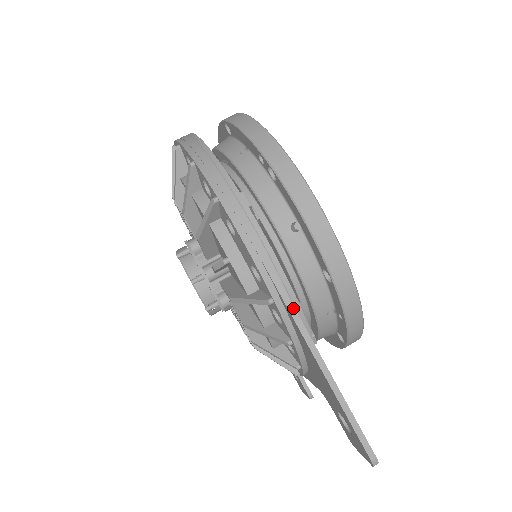
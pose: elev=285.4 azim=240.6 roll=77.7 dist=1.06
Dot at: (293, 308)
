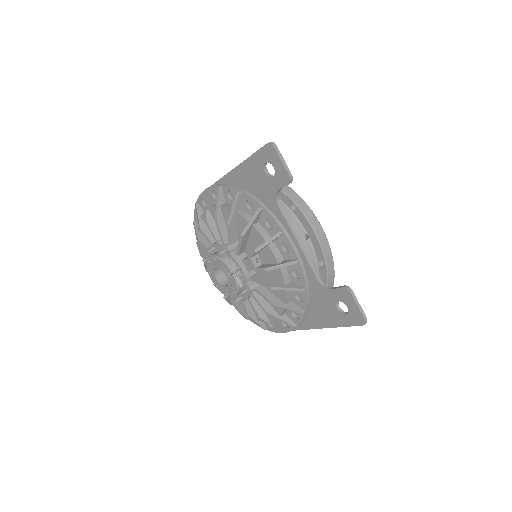
Dot at: (225, 176)
